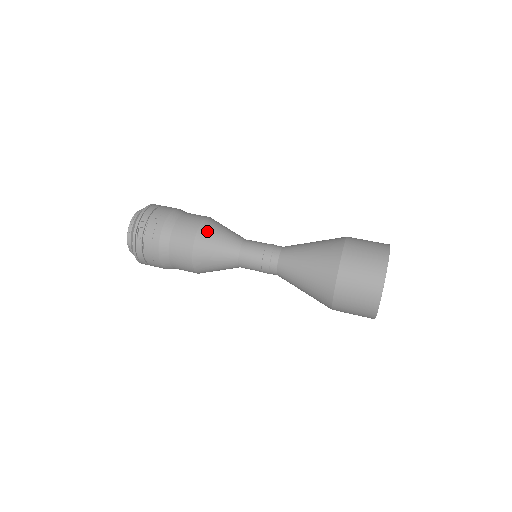
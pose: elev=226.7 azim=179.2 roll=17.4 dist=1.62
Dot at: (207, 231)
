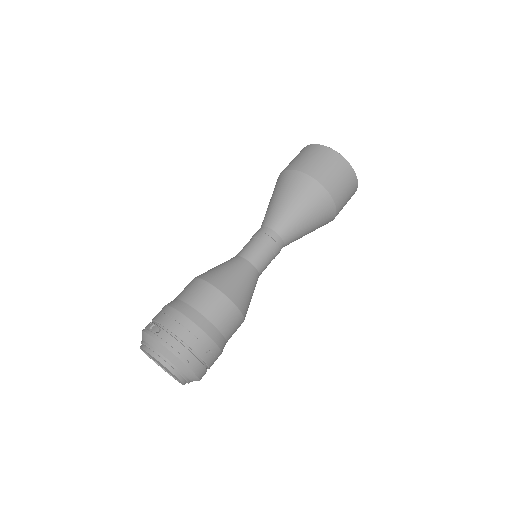
Dot at: occluded
